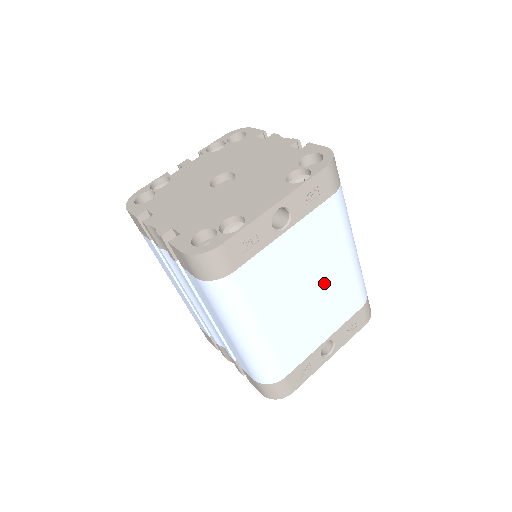
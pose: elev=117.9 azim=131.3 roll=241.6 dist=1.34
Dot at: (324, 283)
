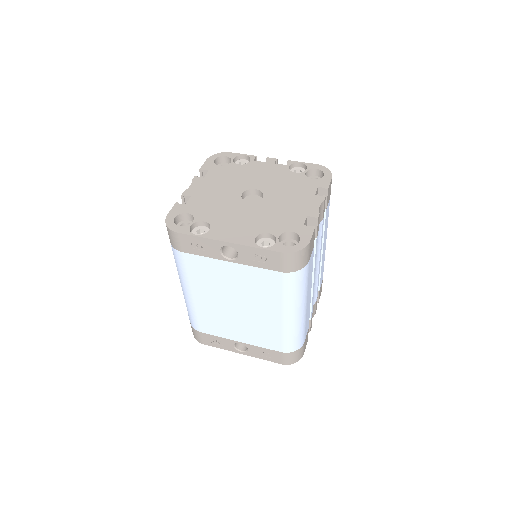
Dot at: (252, 312)
